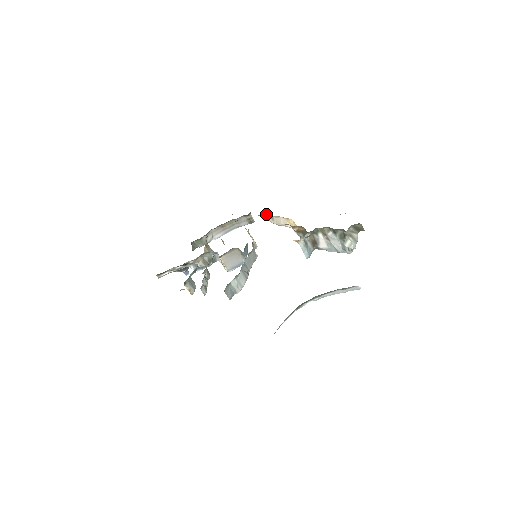
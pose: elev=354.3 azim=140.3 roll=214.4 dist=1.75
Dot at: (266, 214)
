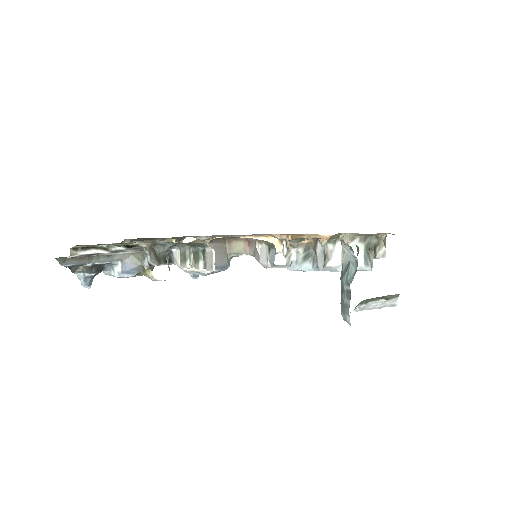
Dot at: occluded
